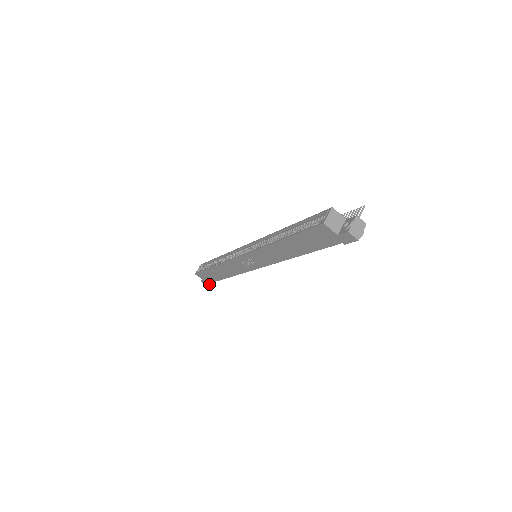
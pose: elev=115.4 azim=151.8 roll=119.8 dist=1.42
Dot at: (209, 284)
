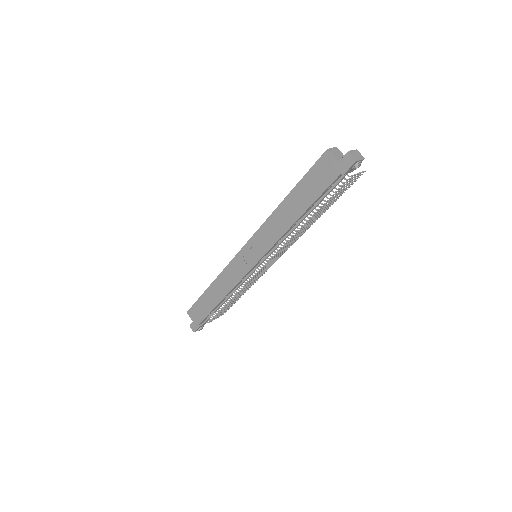
Dot at: (197, 327)
